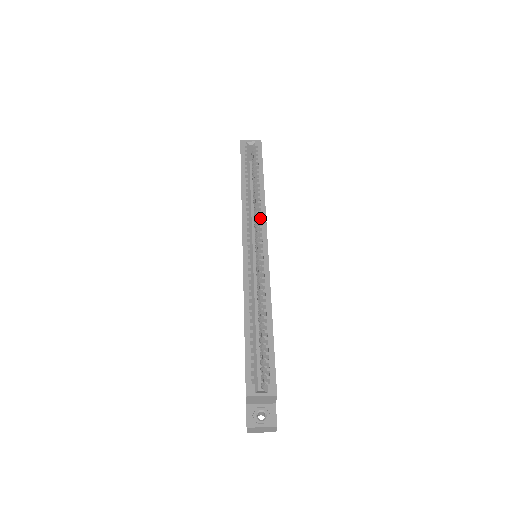
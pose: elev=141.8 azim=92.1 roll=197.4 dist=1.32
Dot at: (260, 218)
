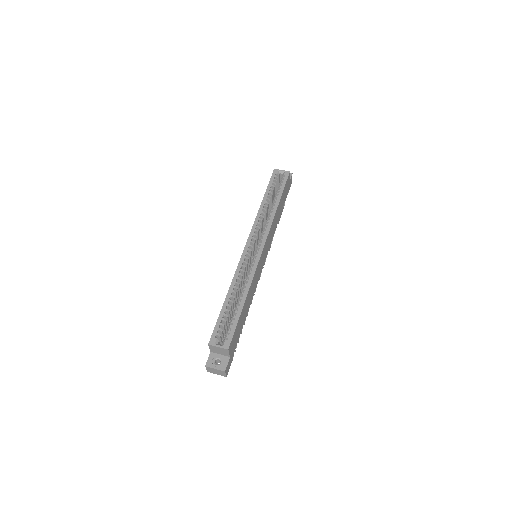
Dot at: (265, 229)
